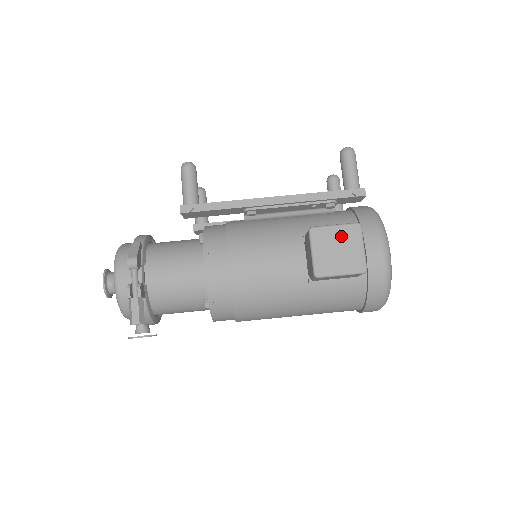
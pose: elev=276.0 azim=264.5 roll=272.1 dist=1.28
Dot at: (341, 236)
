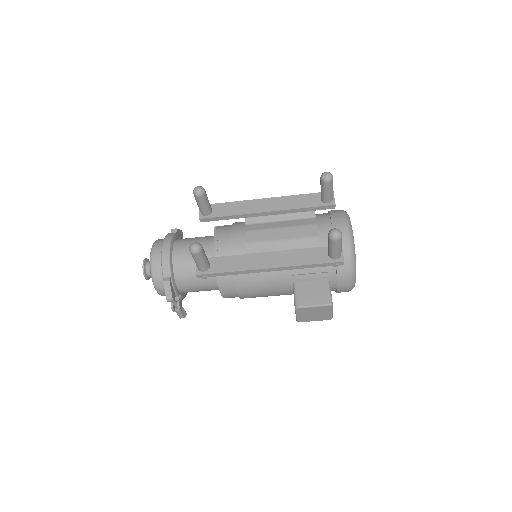
Dot at: (317, 310)
